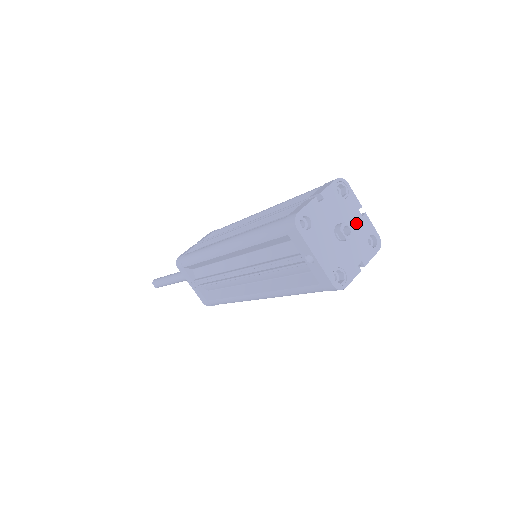
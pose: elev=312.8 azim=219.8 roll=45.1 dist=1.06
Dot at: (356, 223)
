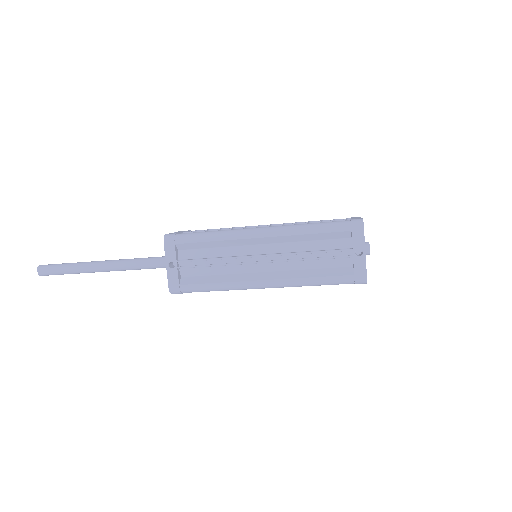
Dot at: occluded
